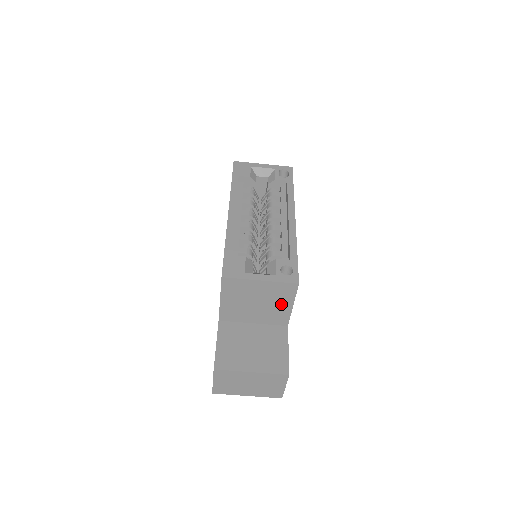
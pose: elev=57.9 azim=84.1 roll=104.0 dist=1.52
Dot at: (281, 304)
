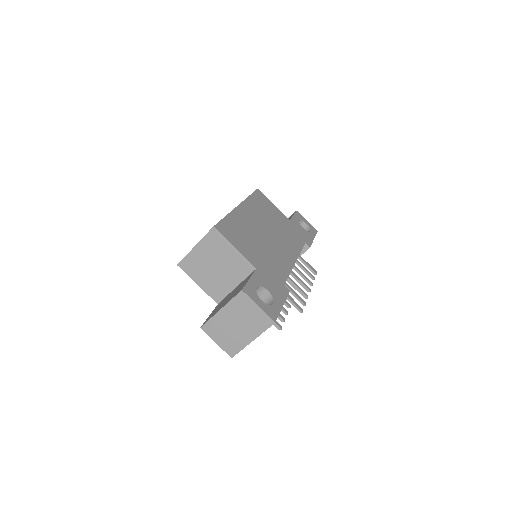
Dot at: (228, 253)
